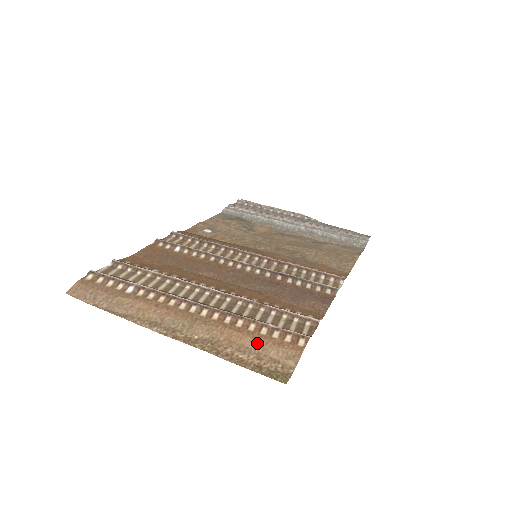
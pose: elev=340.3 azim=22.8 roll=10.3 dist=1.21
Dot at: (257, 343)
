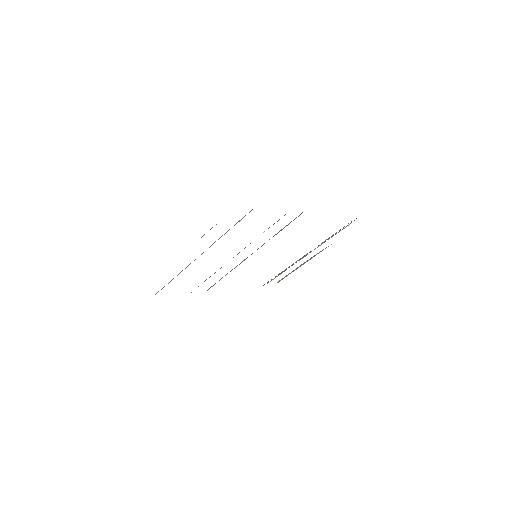
Dot at: occluded
